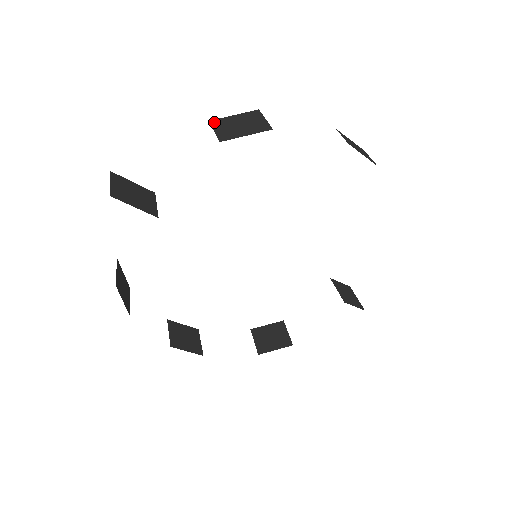
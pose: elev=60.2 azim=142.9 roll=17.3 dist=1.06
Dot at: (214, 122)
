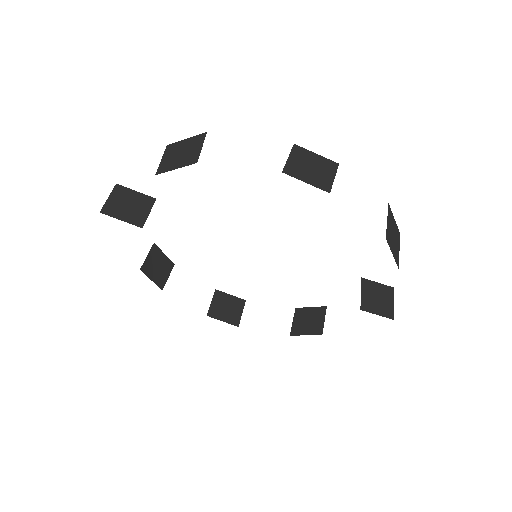
Dot at: (168, 147)
